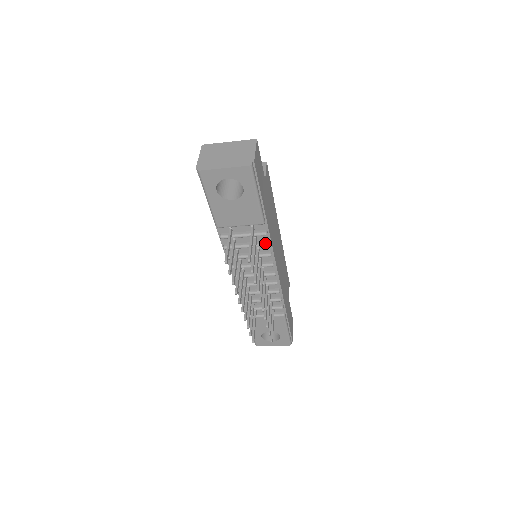
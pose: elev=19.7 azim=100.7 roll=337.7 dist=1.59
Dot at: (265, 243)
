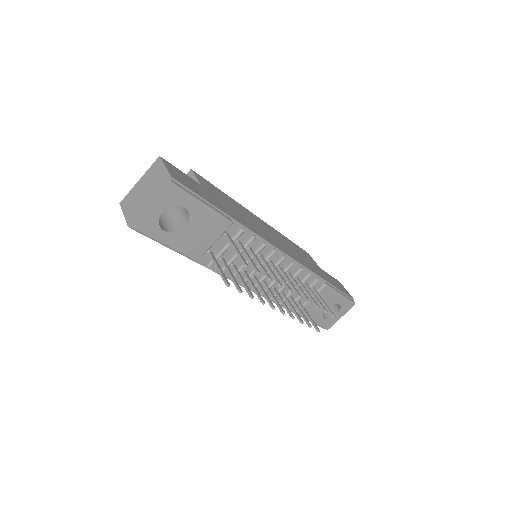
Dot at: (250, 238)
